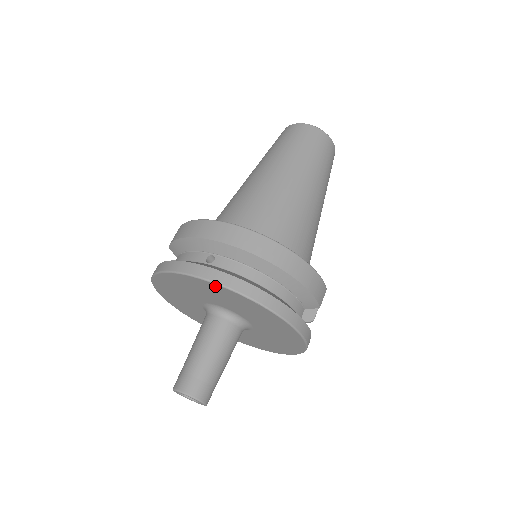
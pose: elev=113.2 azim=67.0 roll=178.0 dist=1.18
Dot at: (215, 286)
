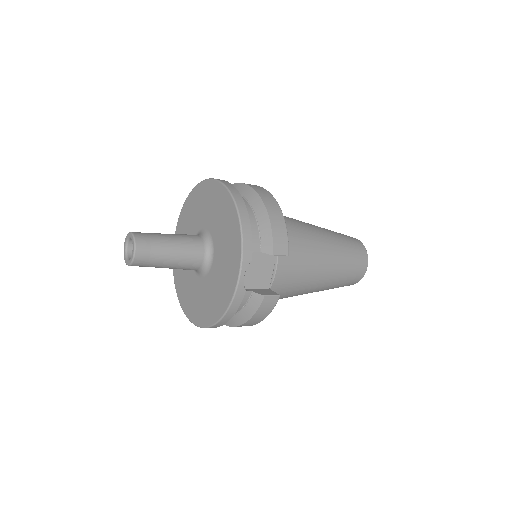
Dot at: (211, 184)
